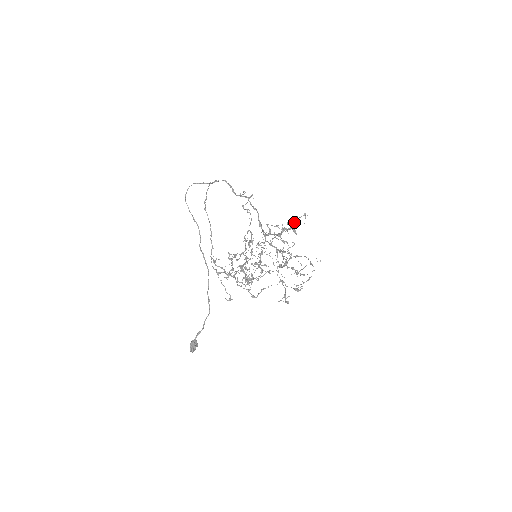
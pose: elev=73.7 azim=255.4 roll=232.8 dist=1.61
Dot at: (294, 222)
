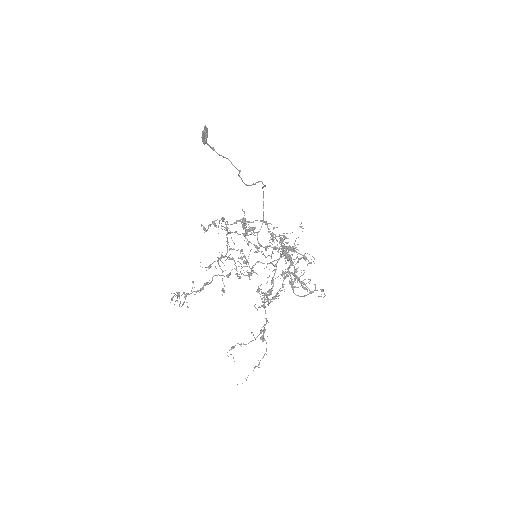
Dot at: (264, 332)
